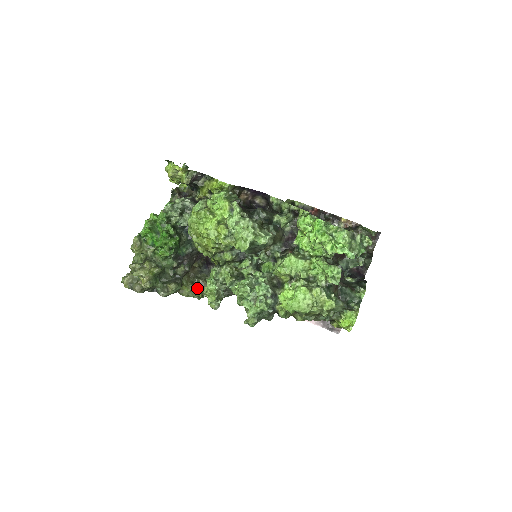
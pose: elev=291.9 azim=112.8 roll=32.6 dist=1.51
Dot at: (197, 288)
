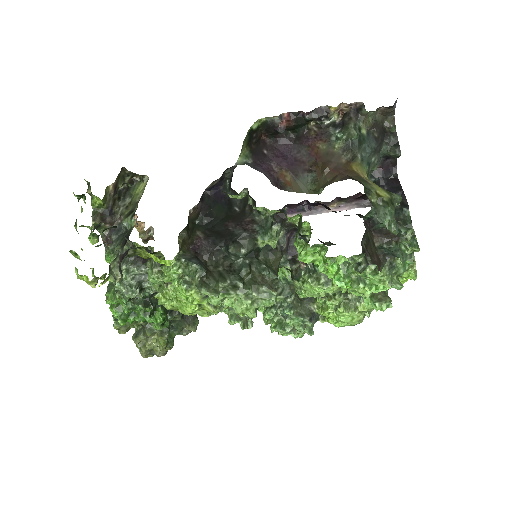
Dot at: occluded
